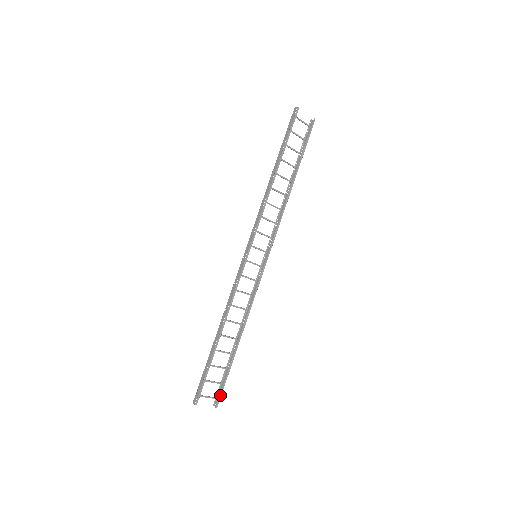
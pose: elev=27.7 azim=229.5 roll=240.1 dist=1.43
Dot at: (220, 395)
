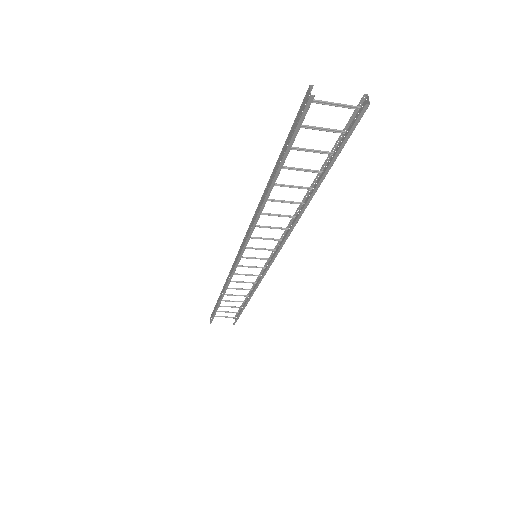
Dot at: (236, 320)
